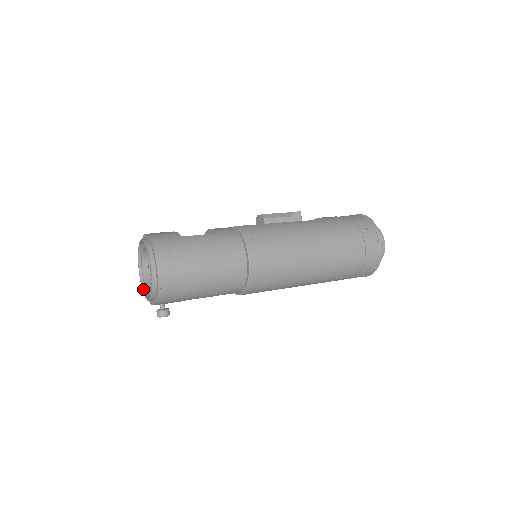
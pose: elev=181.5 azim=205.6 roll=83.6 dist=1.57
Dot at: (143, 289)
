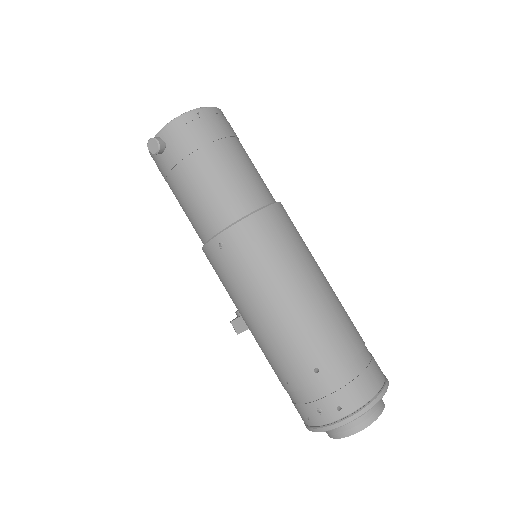
Dot at: occluded
